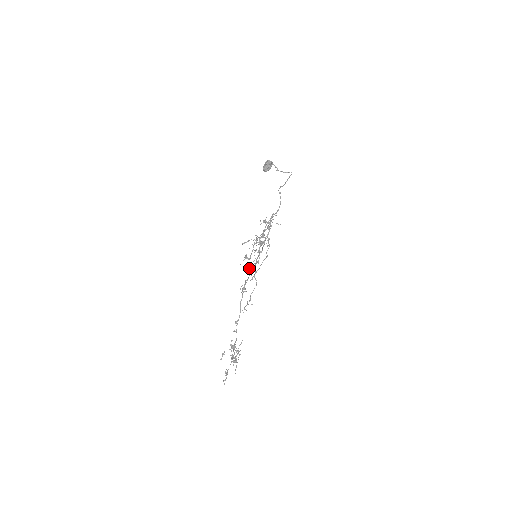
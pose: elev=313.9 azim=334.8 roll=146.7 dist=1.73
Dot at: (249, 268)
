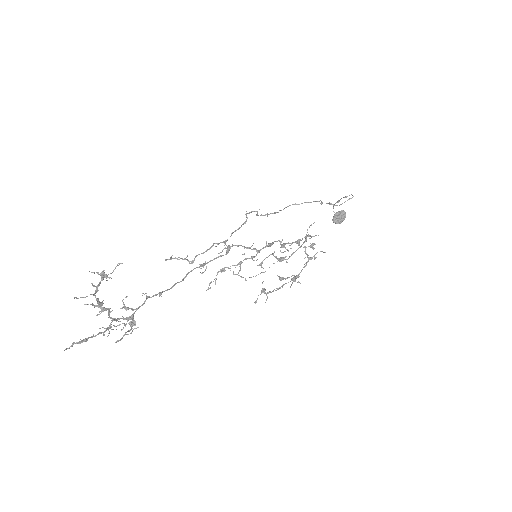
Dot at: occluded
